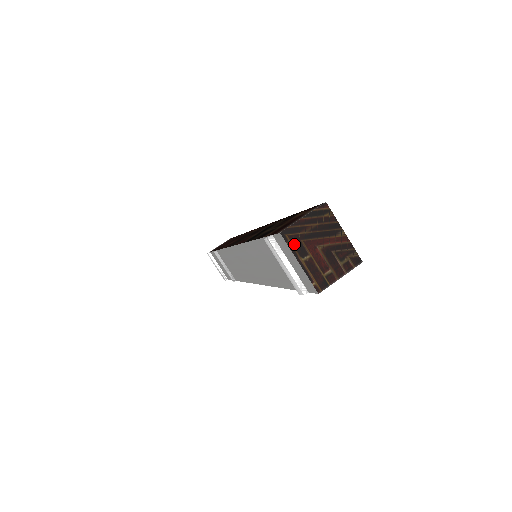
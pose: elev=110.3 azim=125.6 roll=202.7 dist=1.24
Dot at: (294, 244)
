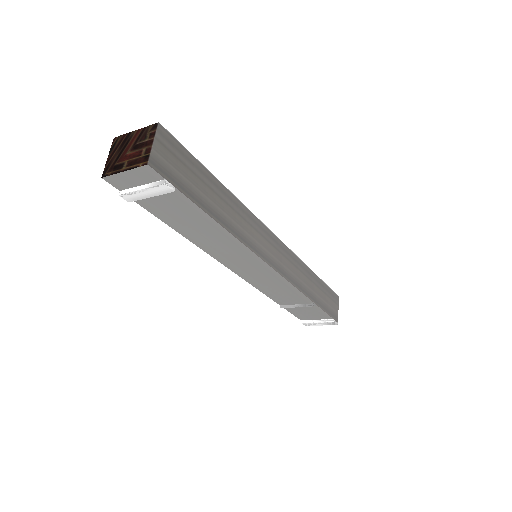
Dot at: (113, 171)
